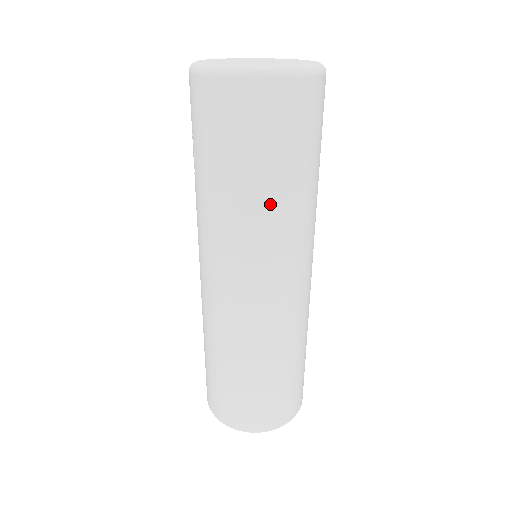
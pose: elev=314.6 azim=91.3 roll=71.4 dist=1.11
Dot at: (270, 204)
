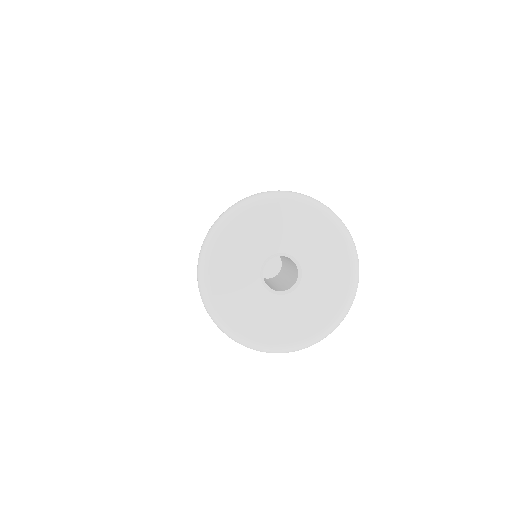
Dot at: occluded
